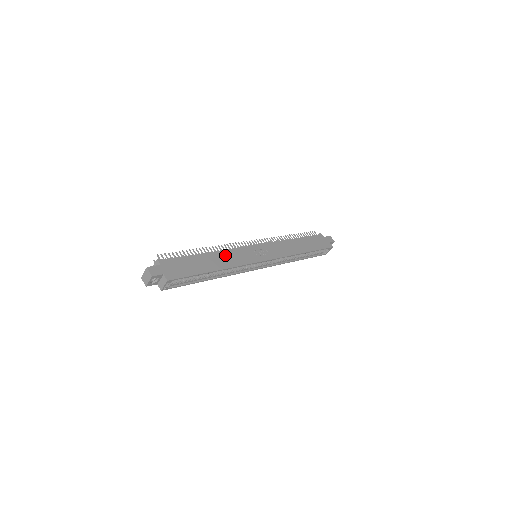
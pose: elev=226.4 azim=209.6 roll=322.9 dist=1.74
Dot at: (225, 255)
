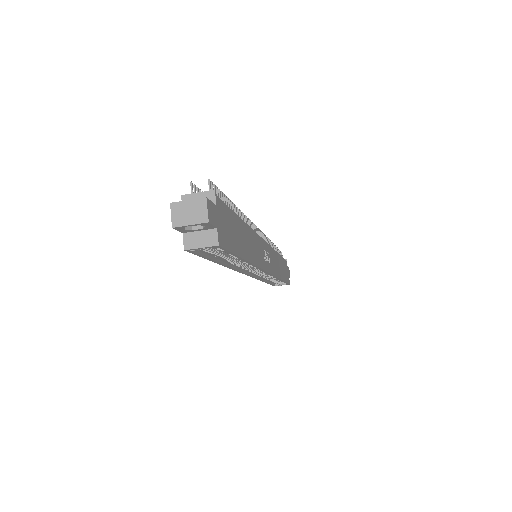
Dot at: (253, 239)
